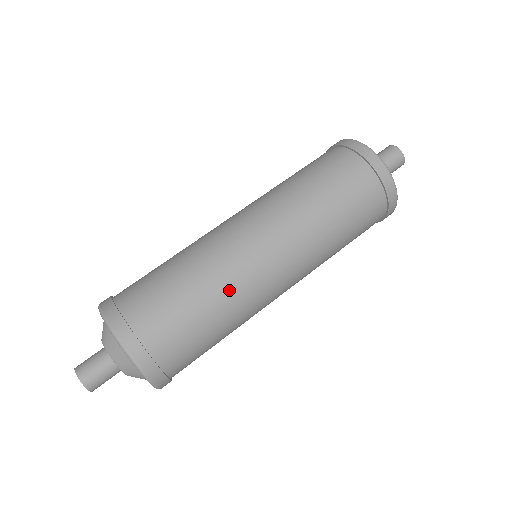
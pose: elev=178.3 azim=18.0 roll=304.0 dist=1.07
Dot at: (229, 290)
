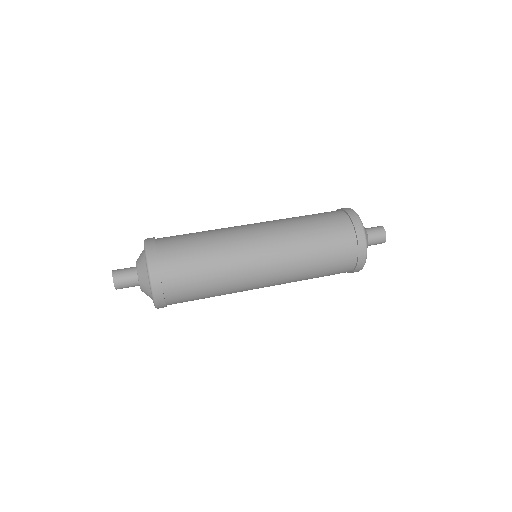
Dot at: (228, 273)
